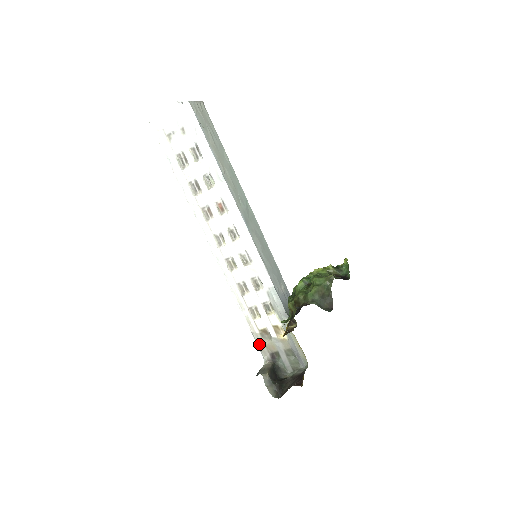
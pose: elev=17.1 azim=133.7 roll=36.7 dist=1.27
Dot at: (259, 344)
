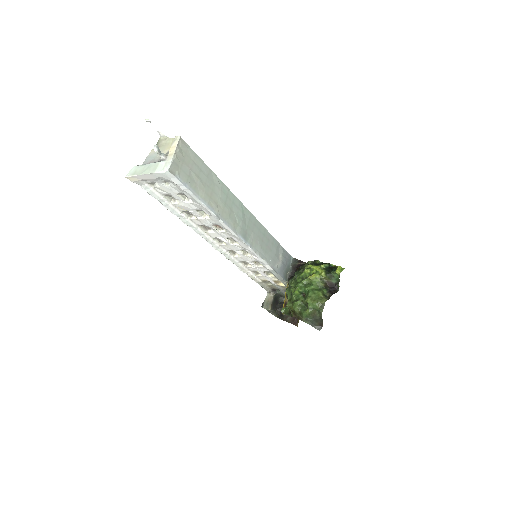
Dot at: (262, 286)
